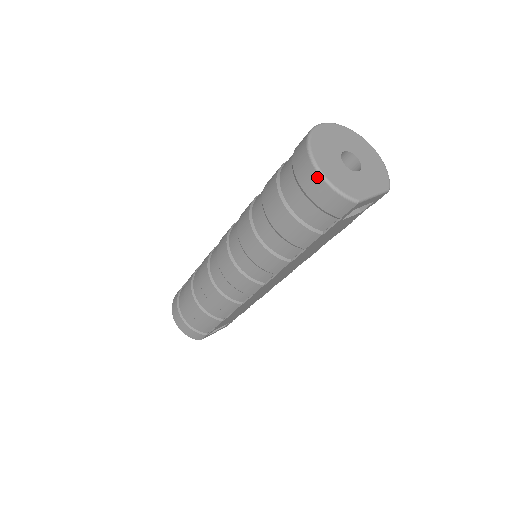
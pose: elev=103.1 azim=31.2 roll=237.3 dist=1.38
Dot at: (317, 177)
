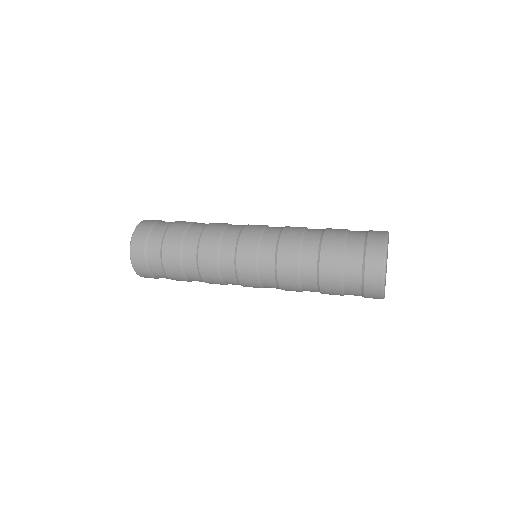
Dot at: (381, 287)
